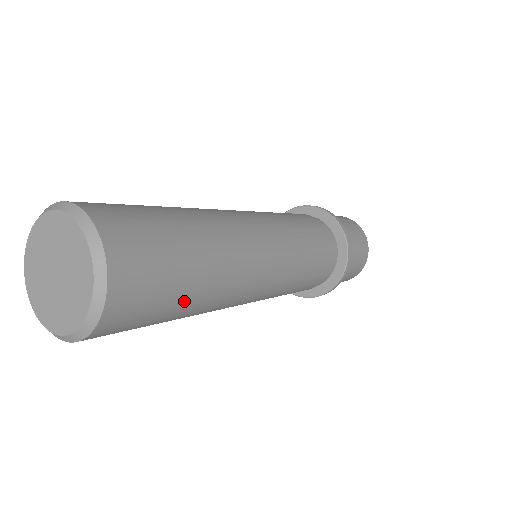
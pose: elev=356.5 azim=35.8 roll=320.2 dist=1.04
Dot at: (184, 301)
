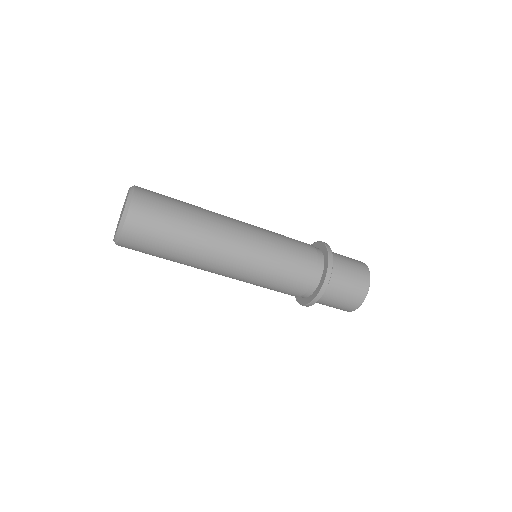
Dot at: (176, 230)
